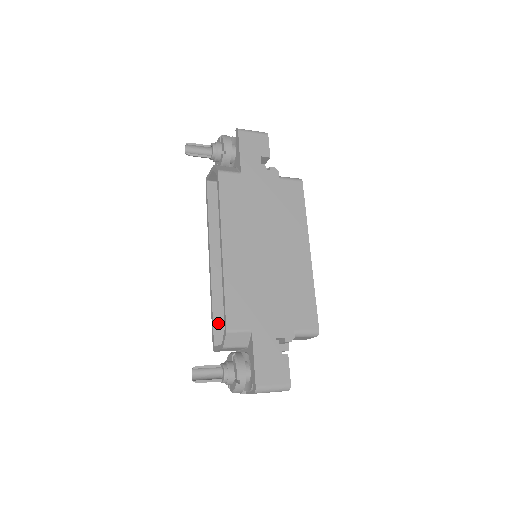
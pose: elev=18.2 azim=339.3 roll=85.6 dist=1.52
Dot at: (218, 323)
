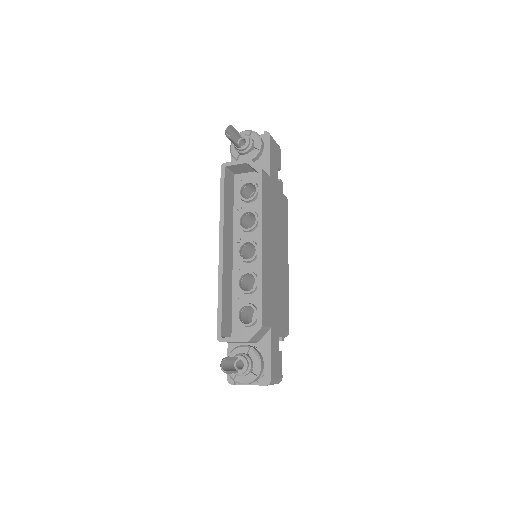
Dot at: (224, 314)
